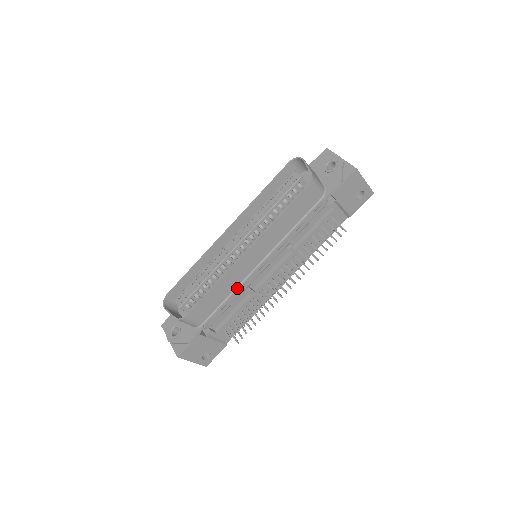
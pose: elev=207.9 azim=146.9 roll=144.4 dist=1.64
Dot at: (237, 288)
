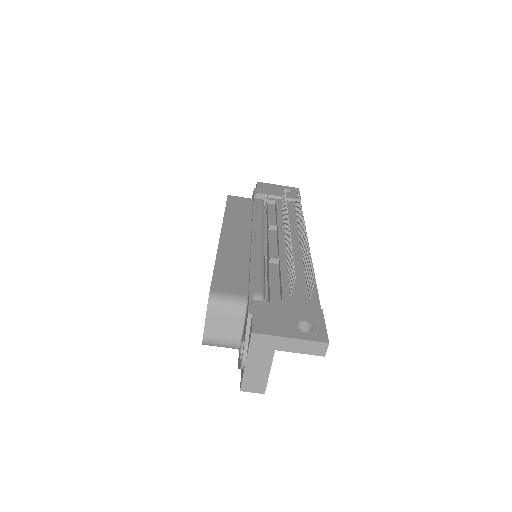
Dot at: (250, 257)
